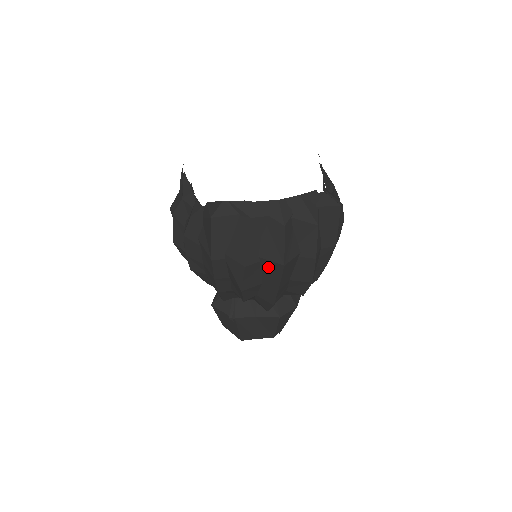
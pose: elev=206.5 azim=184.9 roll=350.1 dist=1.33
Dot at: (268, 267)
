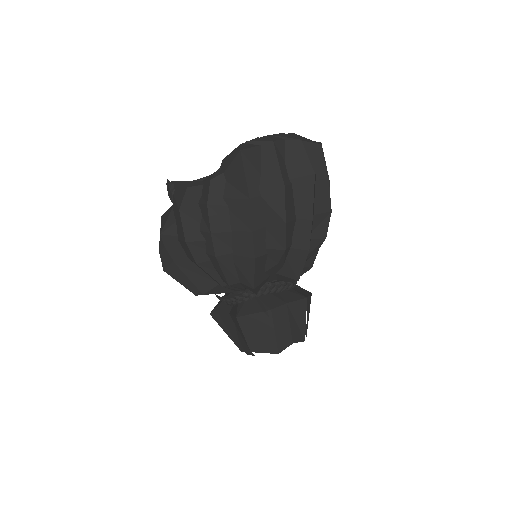
Dot at: (300, 188)
